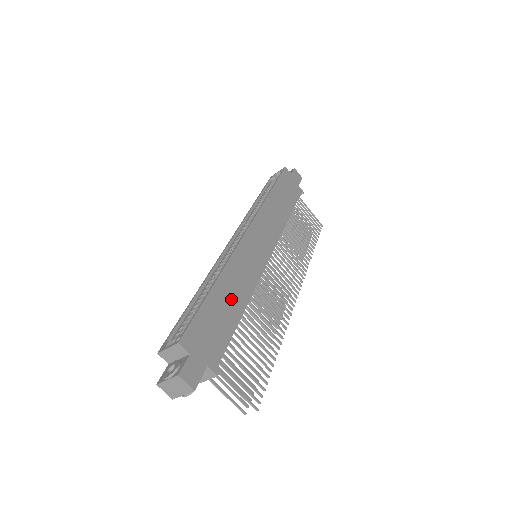
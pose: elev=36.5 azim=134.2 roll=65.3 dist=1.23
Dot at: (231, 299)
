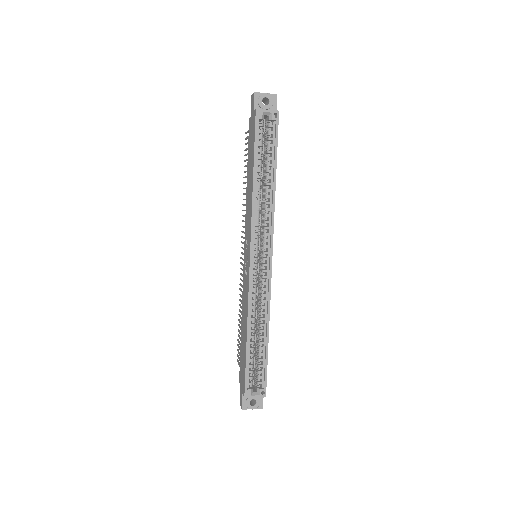
Dot at: occluded
